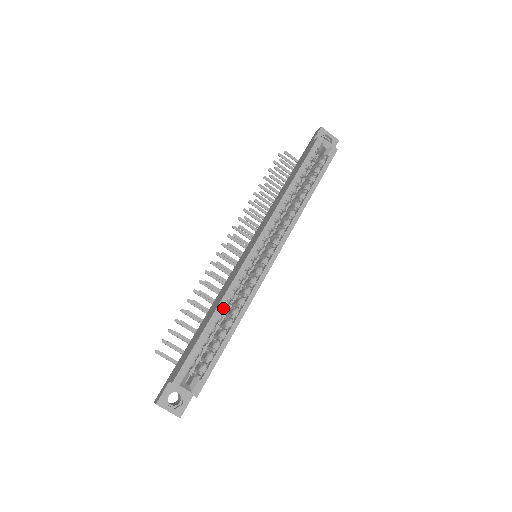
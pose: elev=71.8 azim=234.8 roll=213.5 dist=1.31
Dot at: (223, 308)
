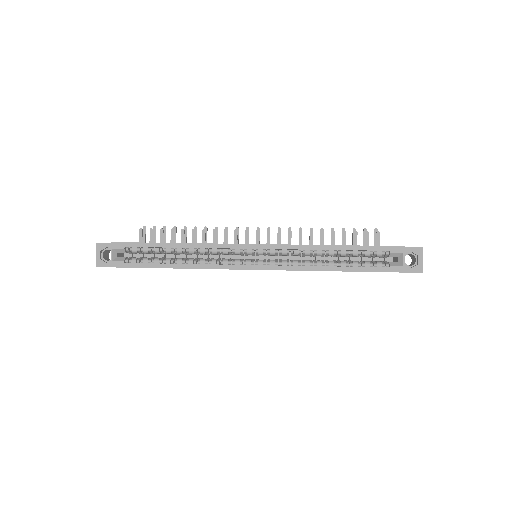
Dot at: (189, 249)
